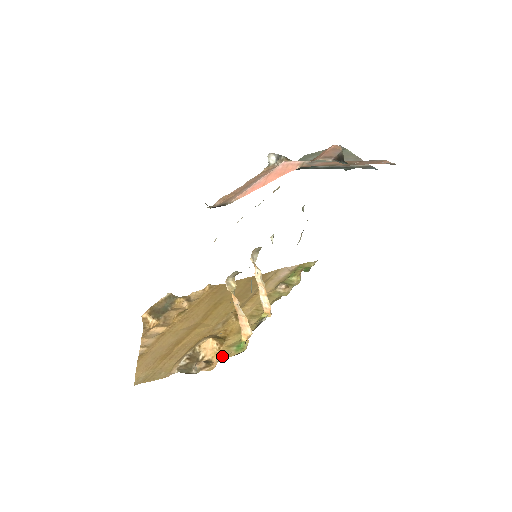
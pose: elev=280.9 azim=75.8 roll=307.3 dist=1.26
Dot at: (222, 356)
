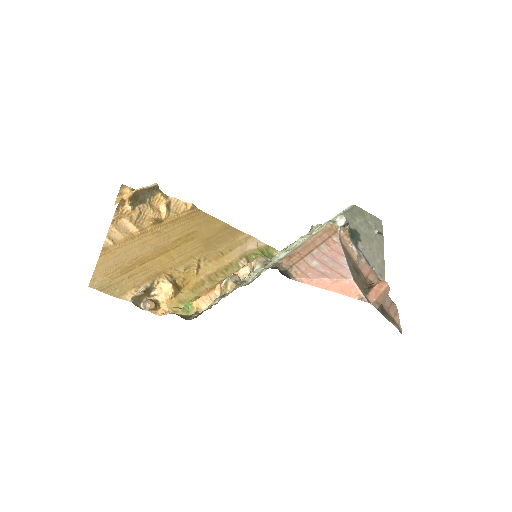
Dot at: (170, 308)
